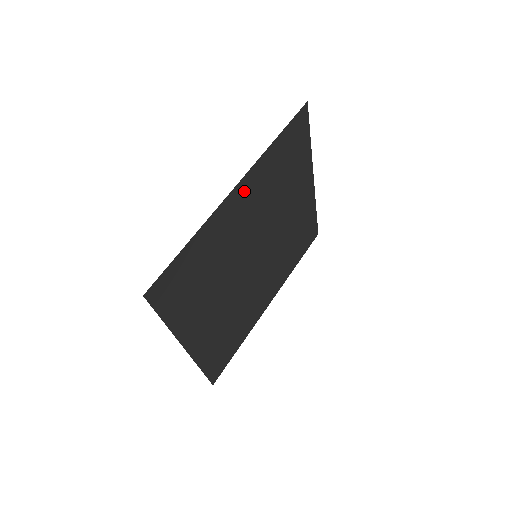
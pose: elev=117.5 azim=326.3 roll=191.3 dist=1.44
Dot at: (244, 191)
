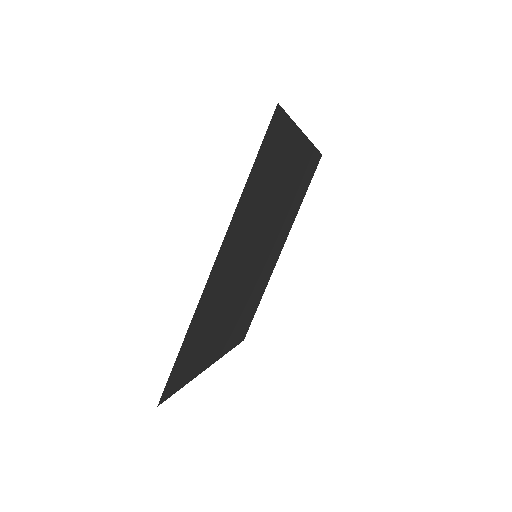
Dot at: (225, 252)
